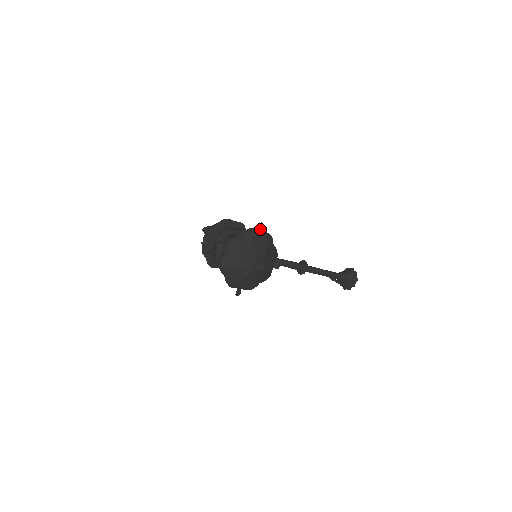
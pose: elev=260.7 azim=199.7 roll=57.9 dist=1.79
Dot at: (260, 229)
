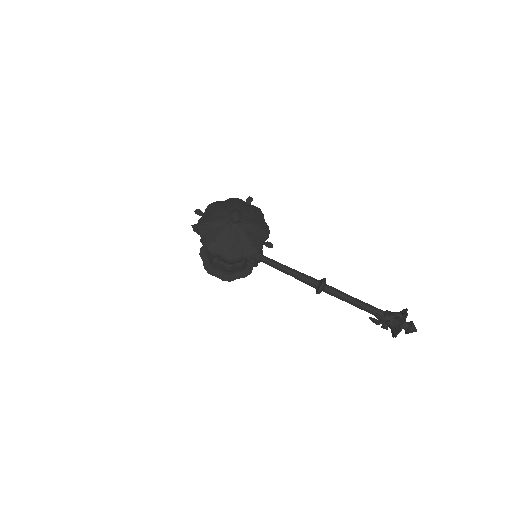
Dot at: (248, 201)
